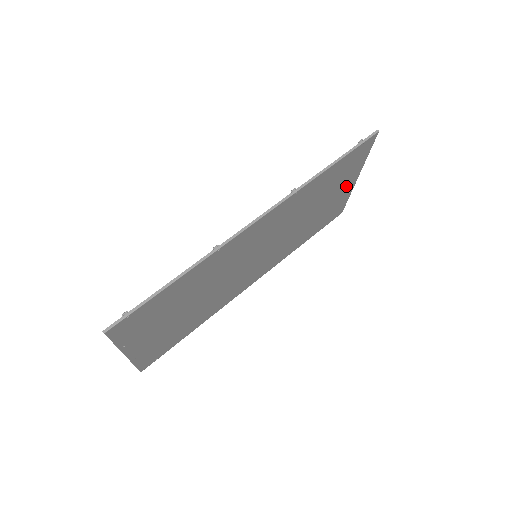
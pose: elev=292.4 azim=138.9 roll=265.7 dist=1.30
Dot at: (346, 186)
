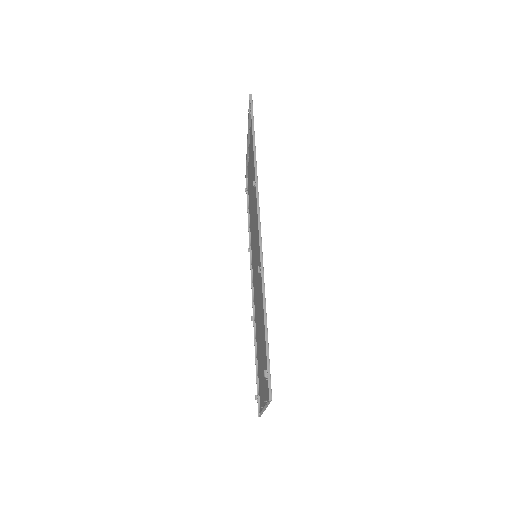
Dot at: occluded
